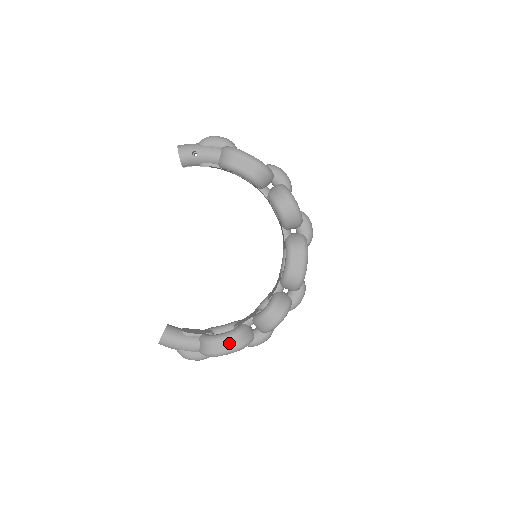
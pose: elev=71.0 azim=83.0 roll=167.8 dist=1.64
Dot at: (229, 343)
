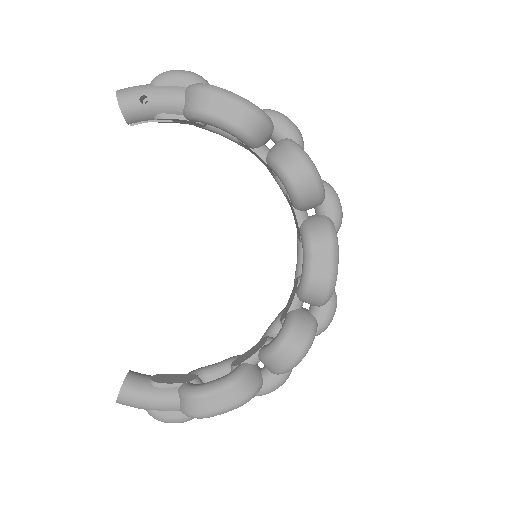
Dot at: (224, 397)
